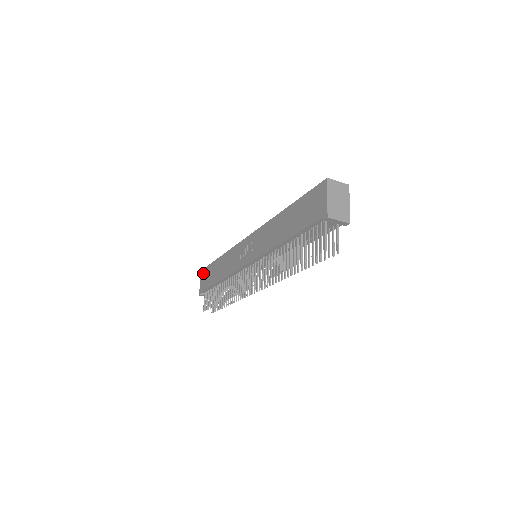
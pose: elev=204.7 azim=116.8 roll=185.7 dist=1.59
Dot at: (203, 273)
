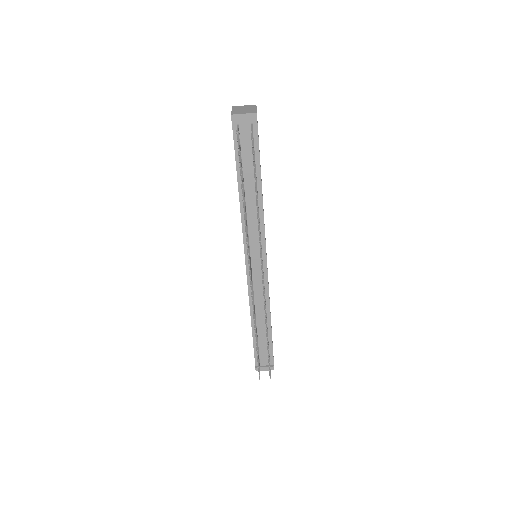
Dot at: occluded
